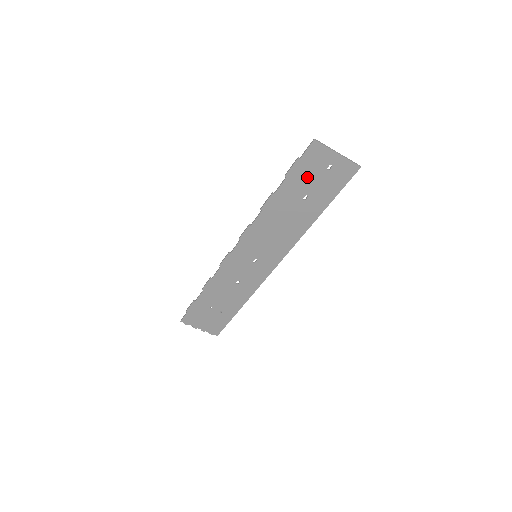
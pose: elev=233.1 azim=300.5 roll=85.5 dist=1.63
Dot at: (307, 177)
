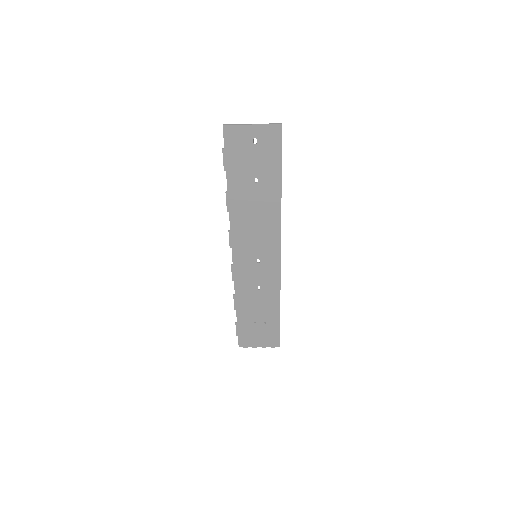
Dot at: (243, 161)
